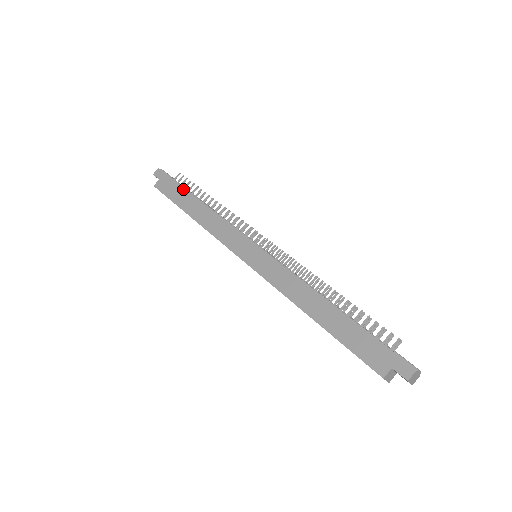
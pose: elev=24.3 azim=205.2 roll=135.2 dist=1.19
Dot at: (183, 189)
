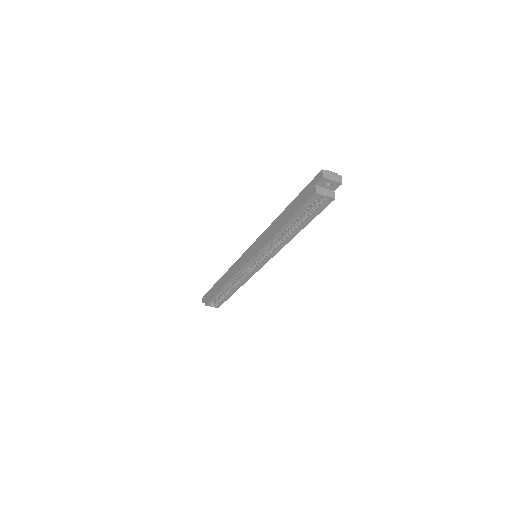
Dot at: (214, 285)
